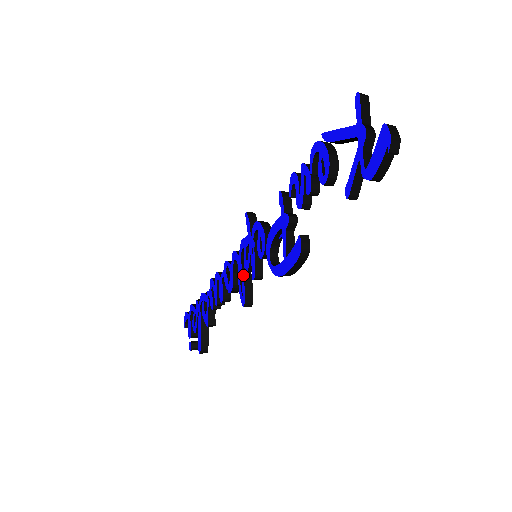
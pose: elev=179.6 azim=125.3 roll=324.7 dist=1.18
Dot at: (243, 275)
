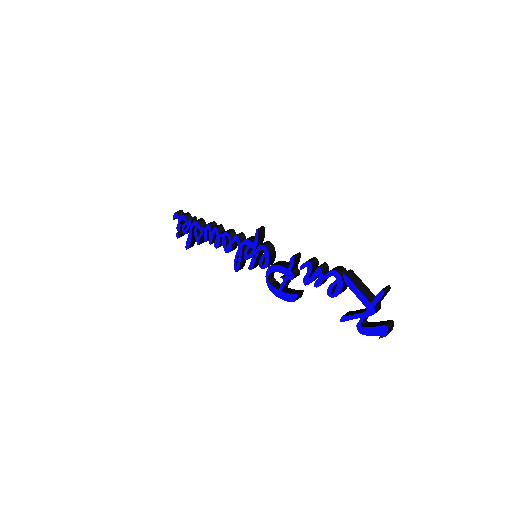
Dot at: (241, 258)
